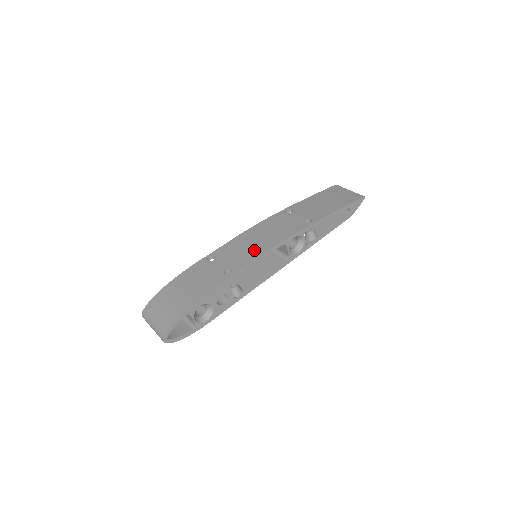
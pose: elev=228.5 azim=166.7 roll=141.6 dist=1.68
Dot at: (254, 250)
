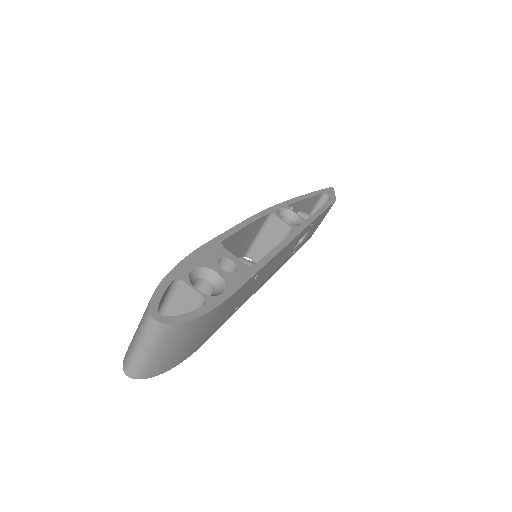
Dot at: occluded
